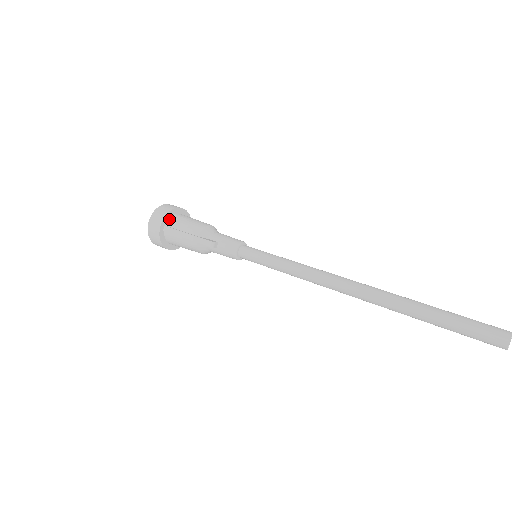
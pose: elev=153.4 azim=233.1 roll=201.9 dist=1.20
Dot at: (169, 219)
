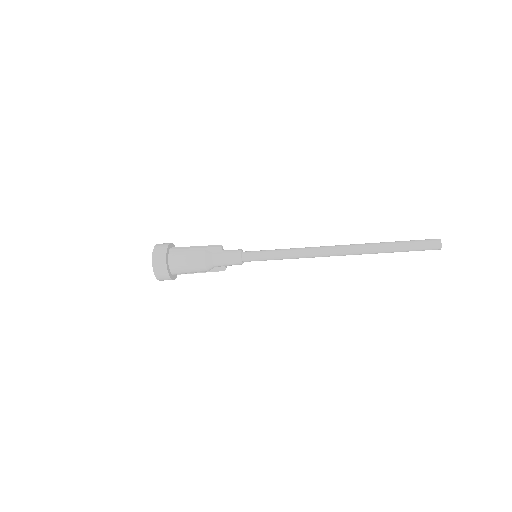
Dot at: occluded
